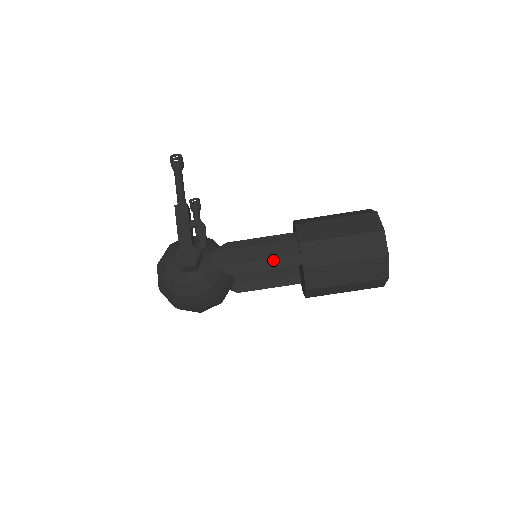
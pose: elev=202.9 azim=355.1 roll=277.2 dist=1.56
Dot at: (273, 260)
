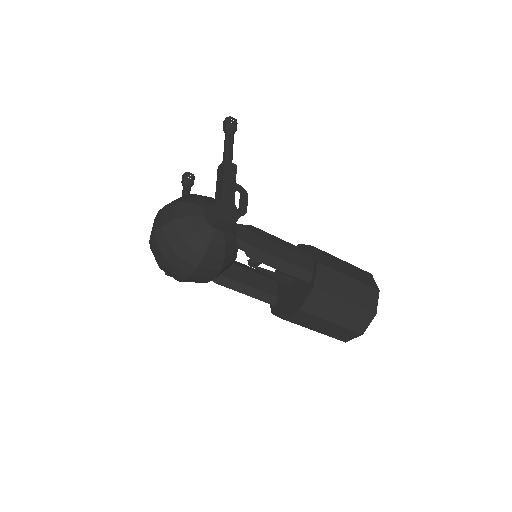
Dot at: (289, 265)
